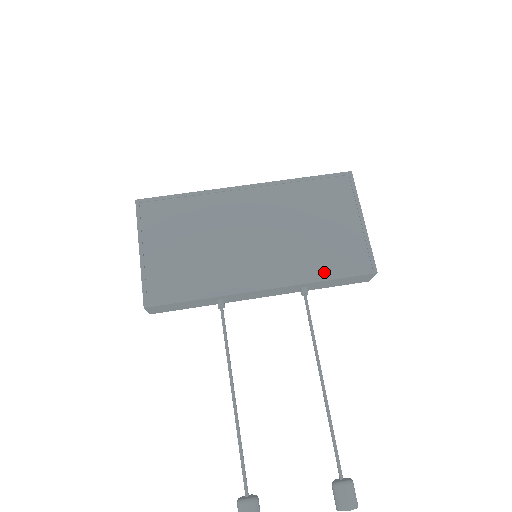
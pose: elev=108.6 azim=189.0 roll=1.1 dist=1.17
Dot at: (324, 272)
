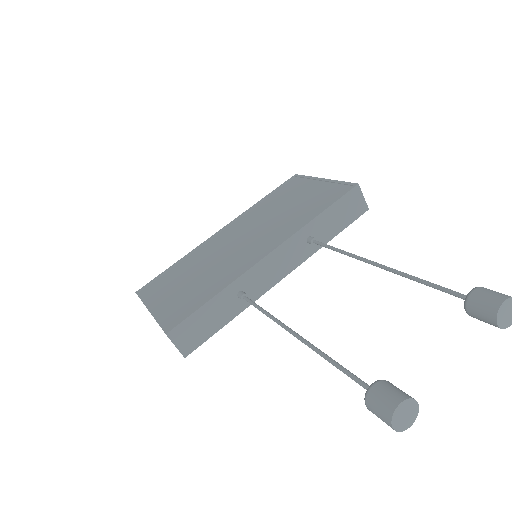
Dot at: (314, 213)
